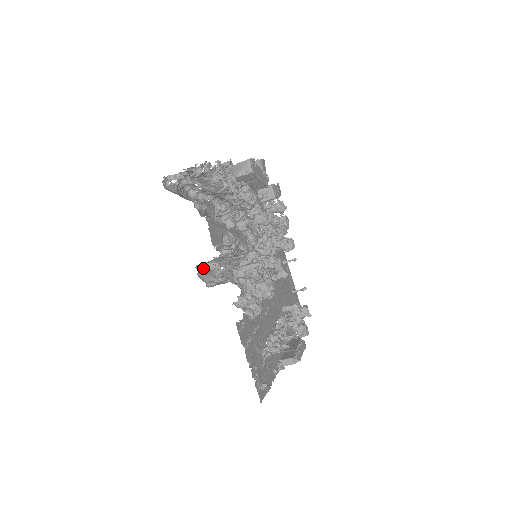
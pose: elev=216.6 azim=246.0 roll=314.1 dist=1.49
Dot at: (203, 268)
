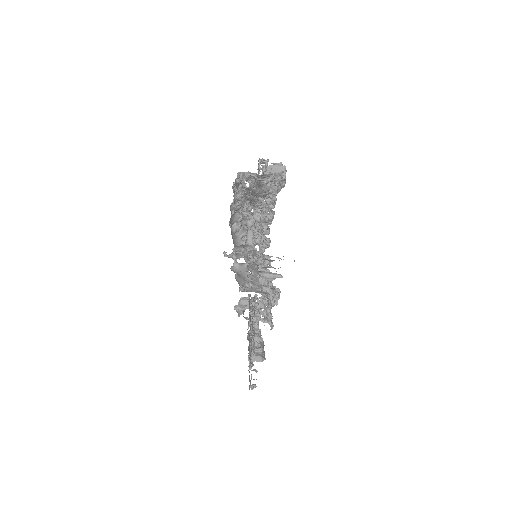
Dot at: (240, 271)
